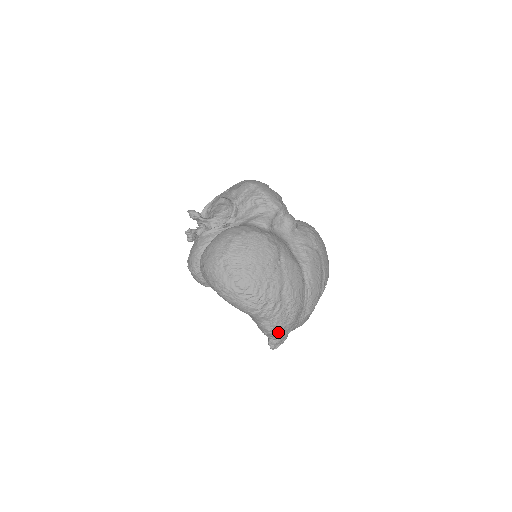
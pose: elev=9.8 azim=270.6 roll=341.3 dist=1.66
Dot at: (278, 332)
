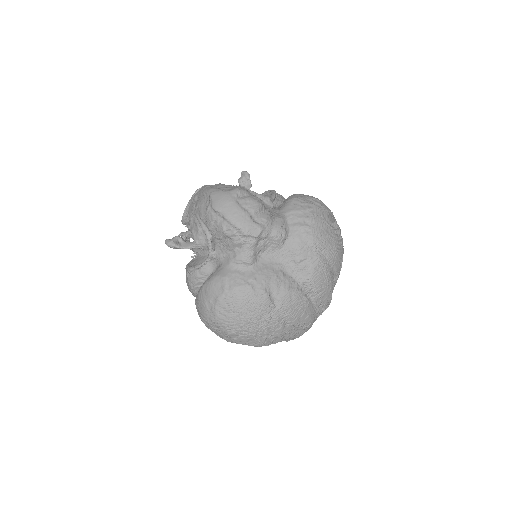
Dot at: occluded
